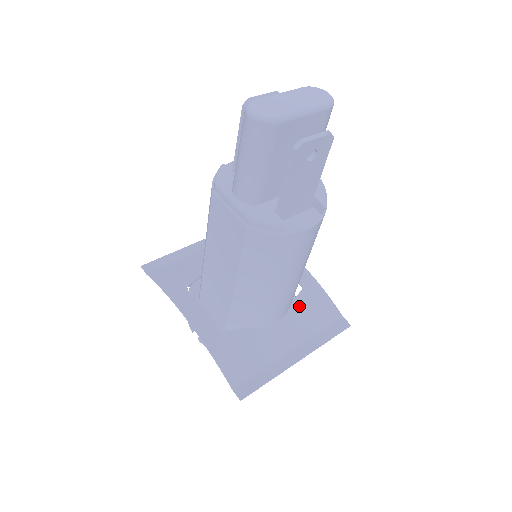
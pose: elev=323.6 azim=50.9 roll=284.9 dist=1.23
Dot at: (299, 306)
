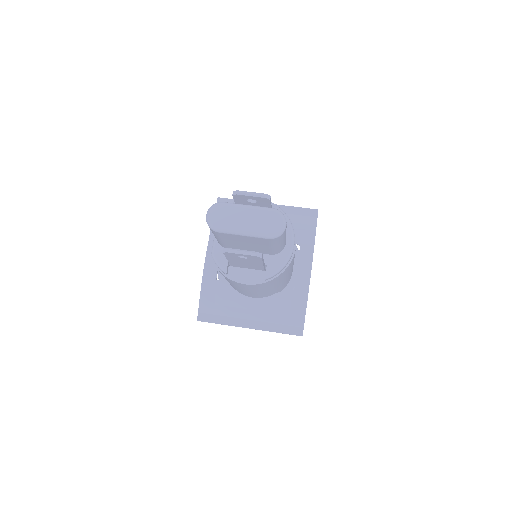
Dot at: (278, 299)
